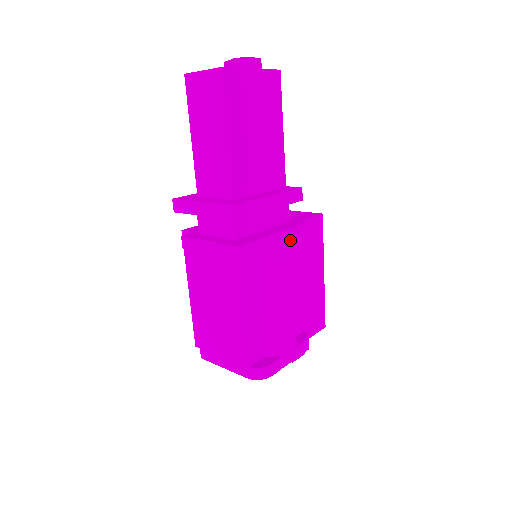
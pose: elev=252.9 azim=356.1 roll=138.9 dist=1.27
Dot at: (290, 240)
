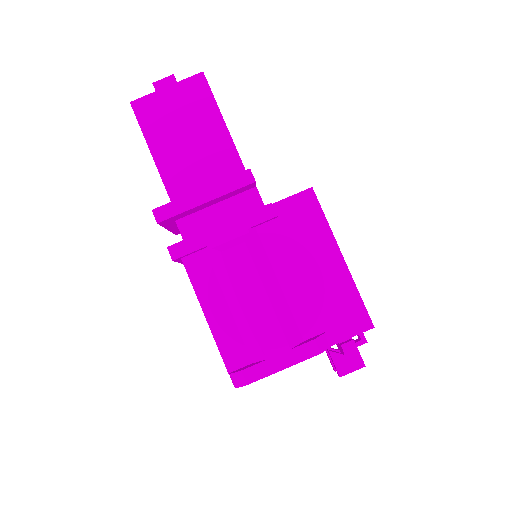
Dot at: (247, 228)
